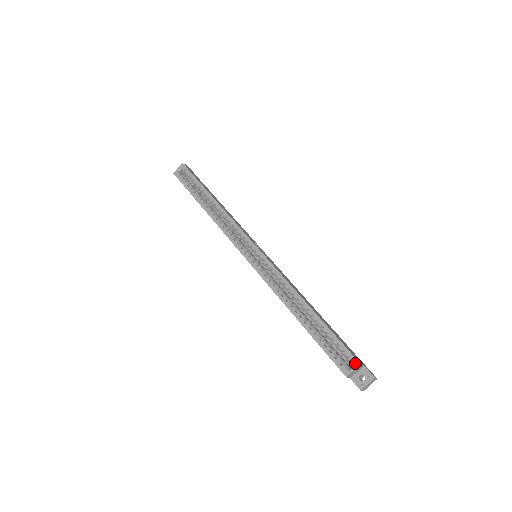
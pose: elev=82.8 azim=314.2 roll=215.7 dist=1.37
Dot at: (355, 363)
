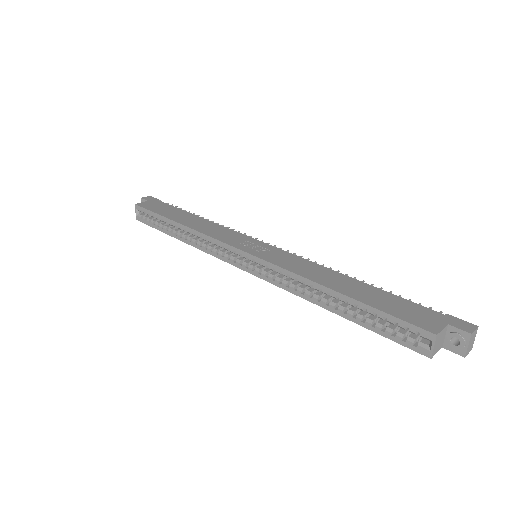
Dot at: (430, 337)
